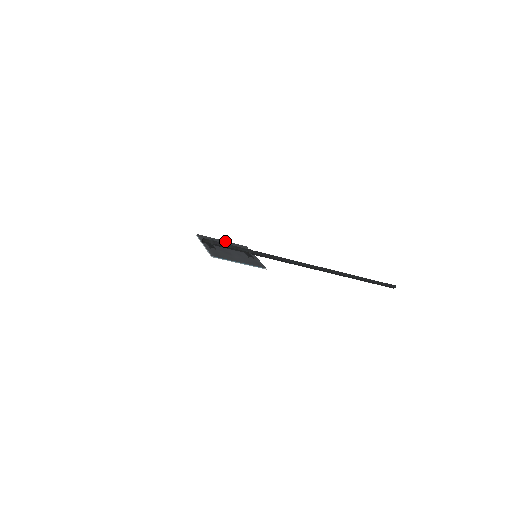
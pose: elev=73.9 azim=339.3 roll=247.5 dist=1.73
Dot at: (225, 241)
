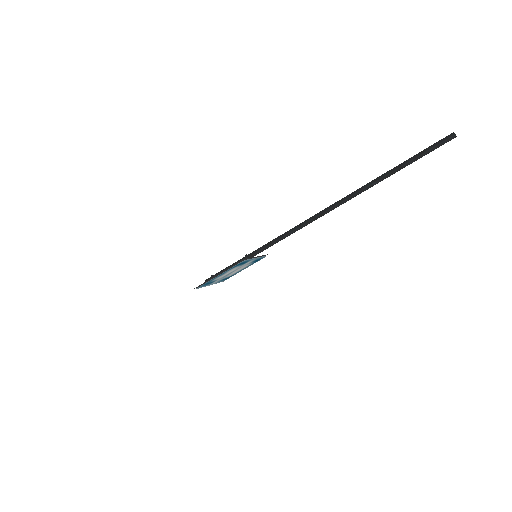
Dot at: occluded
